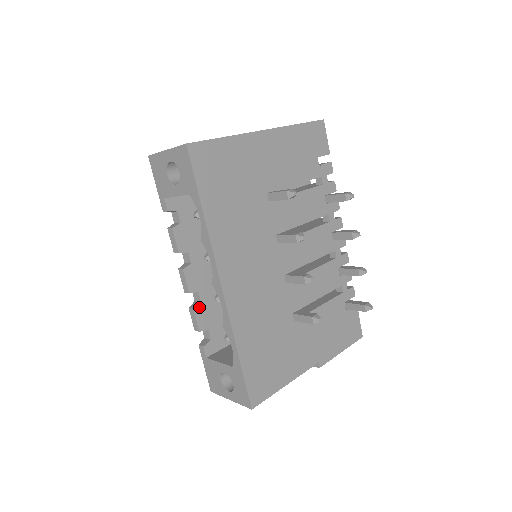
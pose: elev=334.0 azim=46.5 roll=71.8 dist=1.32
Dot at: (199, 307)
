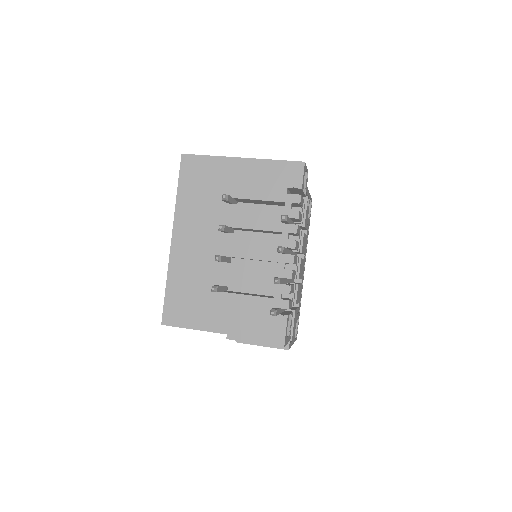
Dot at: occluded
